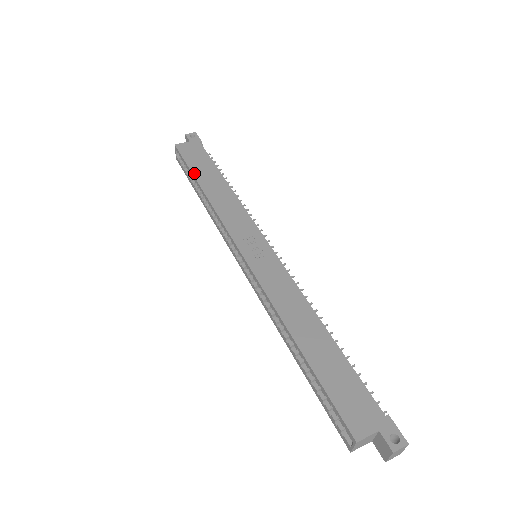
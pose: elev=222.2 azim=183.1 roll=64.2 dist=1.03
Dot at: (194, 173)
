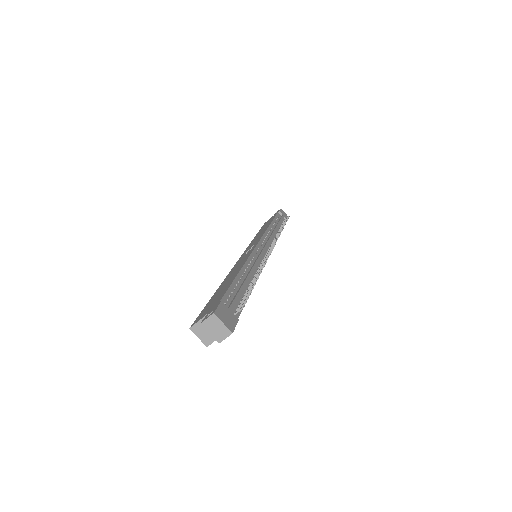
Dot at: occluded
